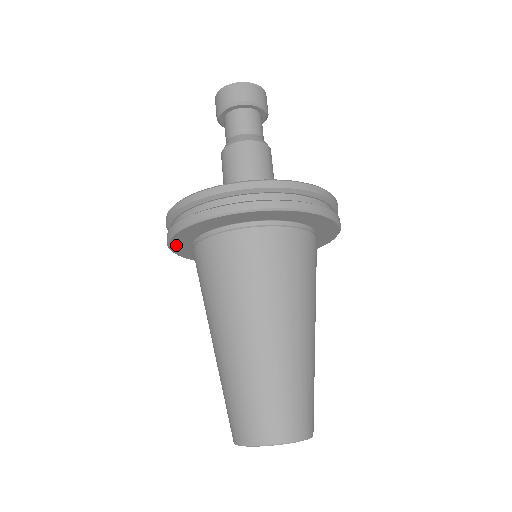
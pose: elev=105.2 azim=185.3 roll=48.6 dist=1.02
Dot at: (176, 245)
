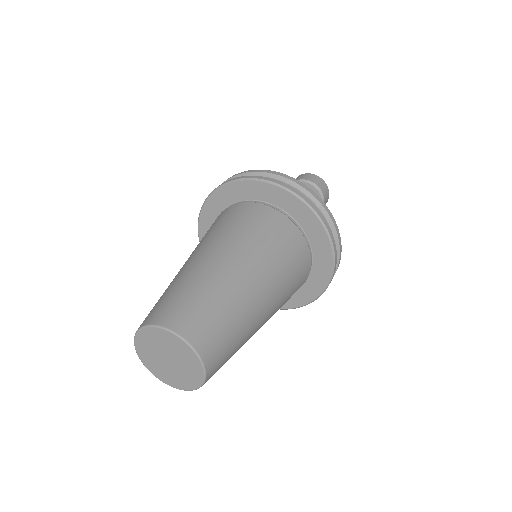
Dot at: (233, 188)
